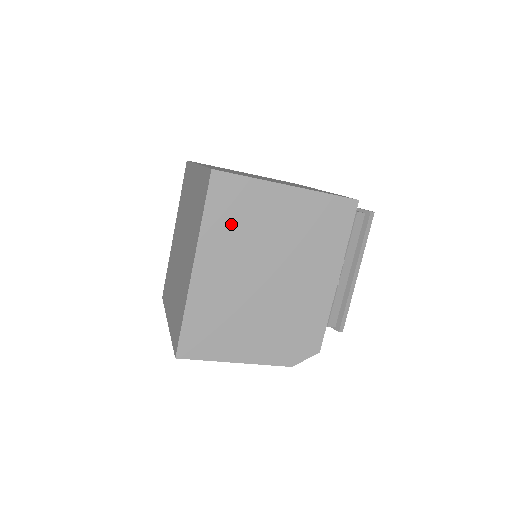
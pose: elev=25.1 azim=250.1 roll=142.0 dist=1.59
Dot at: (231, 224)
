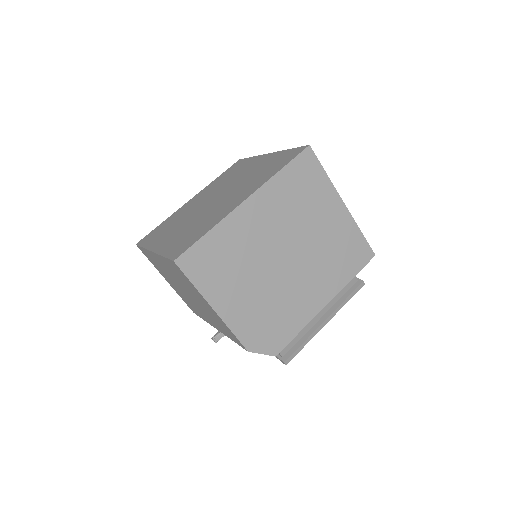
Dot at: (293, 193)
